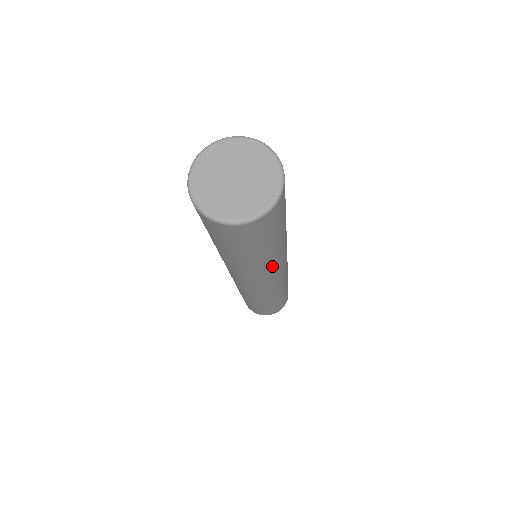
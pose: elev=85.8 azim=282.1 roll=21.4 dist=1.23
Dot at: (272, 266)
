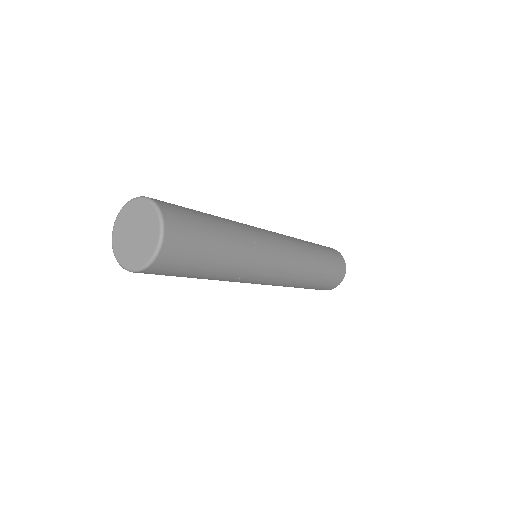
Dot at: (251, 256)
